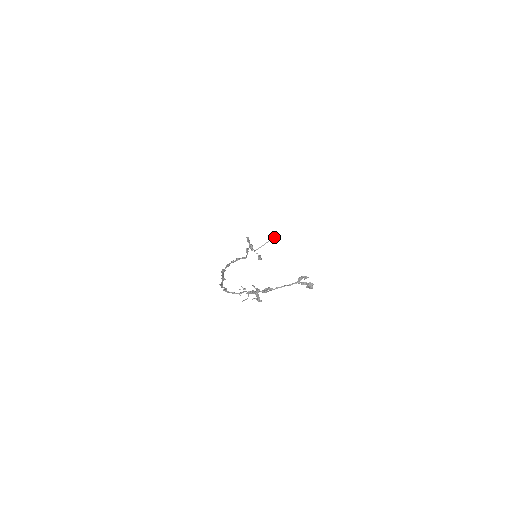
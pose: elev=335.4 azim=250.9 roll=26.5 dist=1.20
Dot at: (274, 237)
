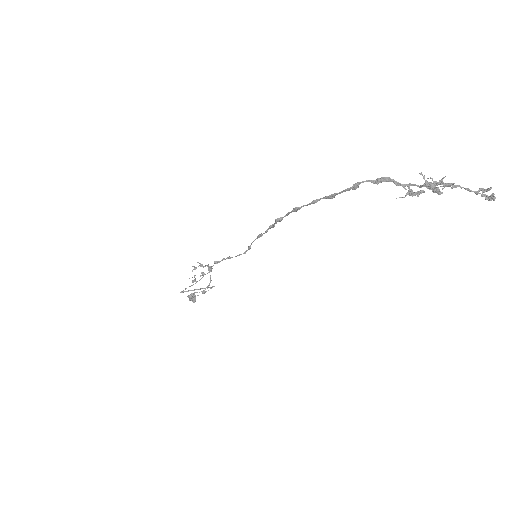
Dot at: occluded
